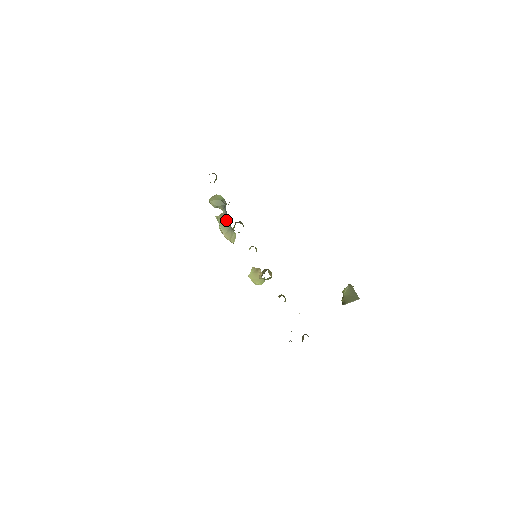
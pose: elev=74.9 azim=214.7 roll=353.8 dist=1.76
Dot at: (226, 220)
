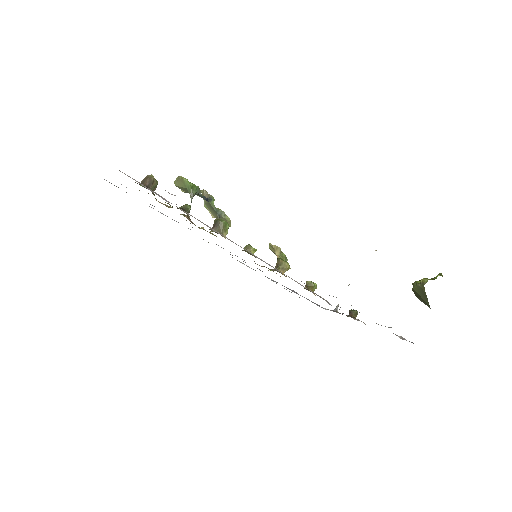
Dot at: (209, 204)
